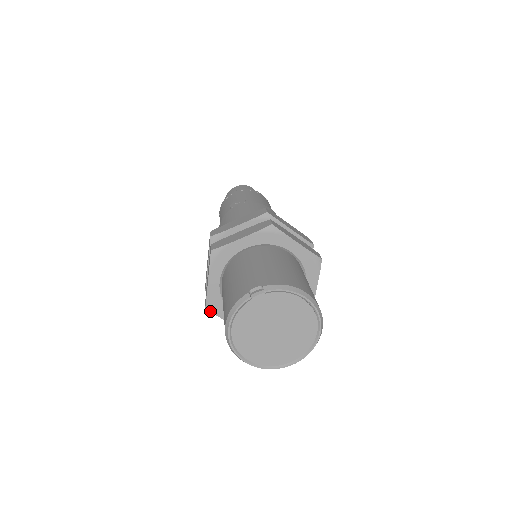
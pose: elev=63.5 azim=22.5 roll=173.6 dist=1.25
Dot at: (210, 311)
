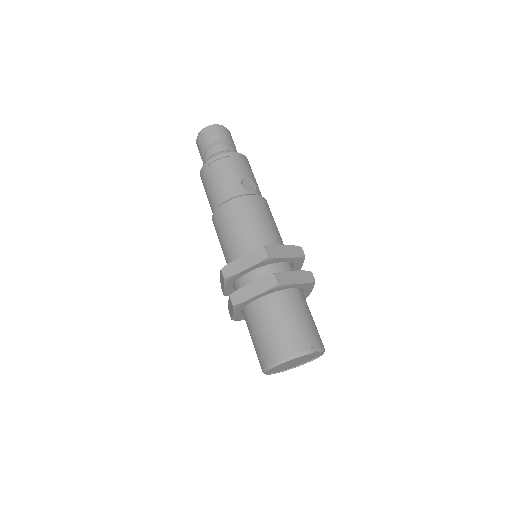
Dot at: (233, 307)
